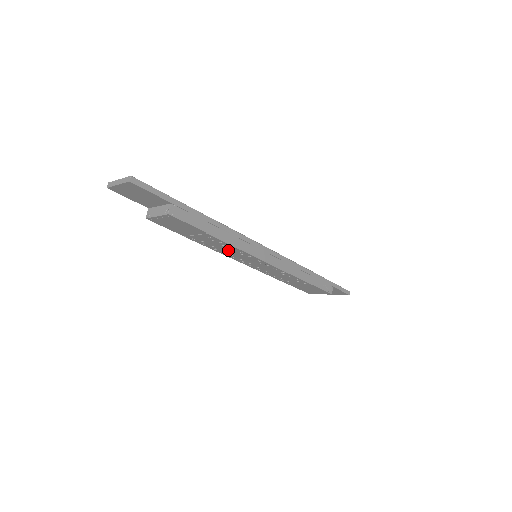
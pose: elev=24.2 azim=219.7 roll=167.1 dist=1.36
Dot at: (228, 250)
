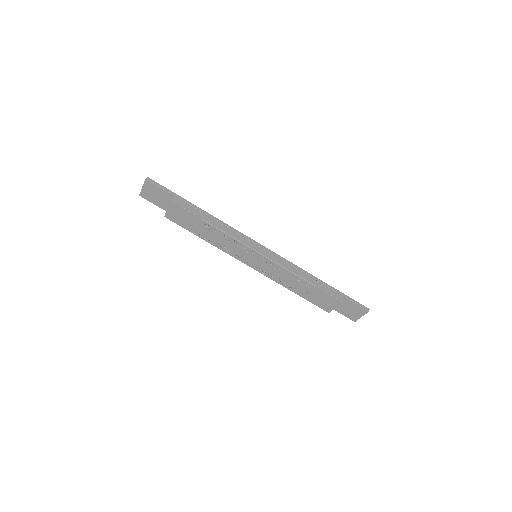
Dot at: (227, 243)
